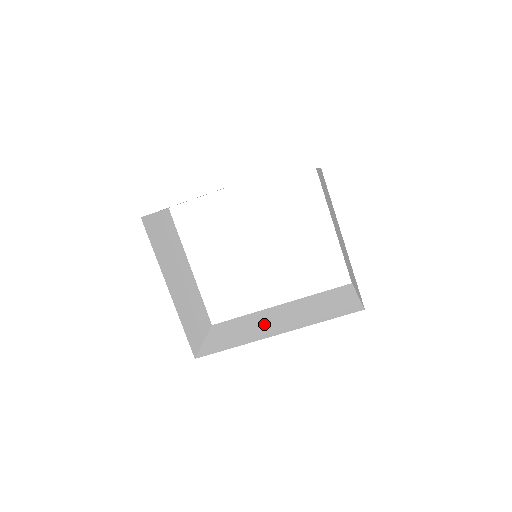
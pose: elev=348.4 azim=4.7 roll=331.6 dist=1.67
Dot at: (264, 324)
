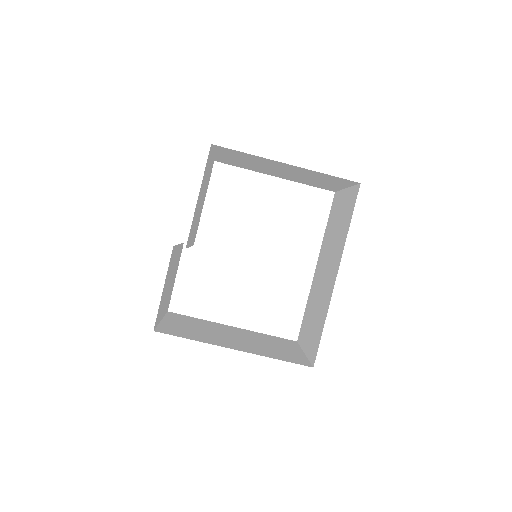
Dot at: (322, 288)
